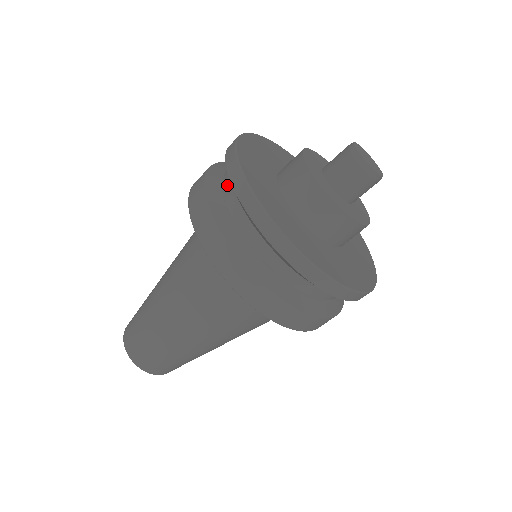
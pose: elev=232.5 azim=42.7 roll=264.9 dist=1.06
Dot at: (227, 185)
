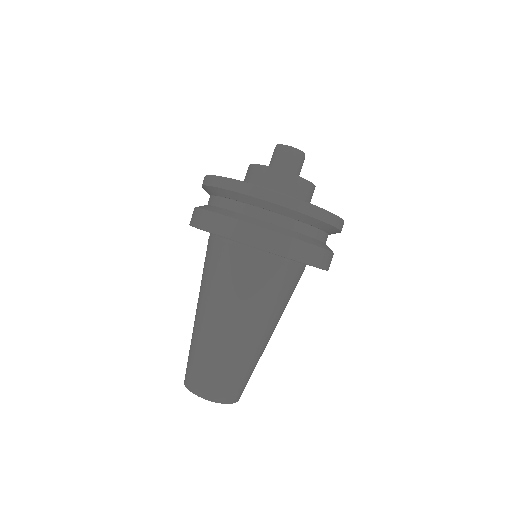
Dot at: occluded
